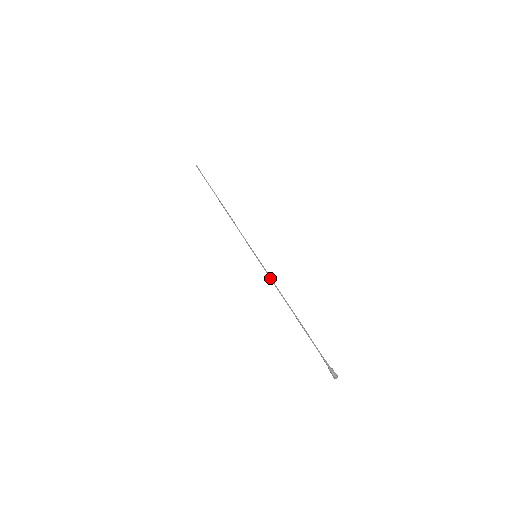
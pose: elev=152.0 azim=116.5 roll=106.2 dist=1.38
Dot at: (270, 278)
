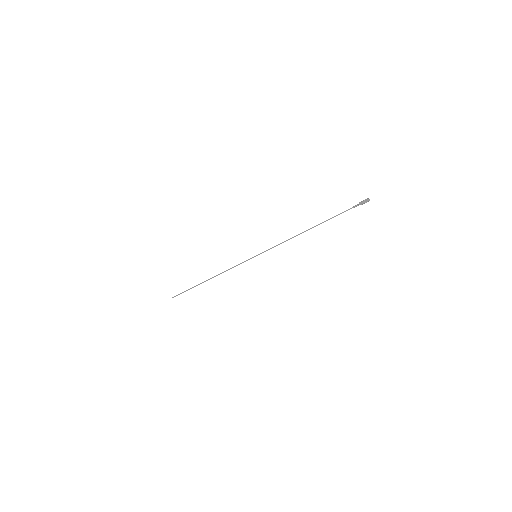
Dot at: (276, 245)
